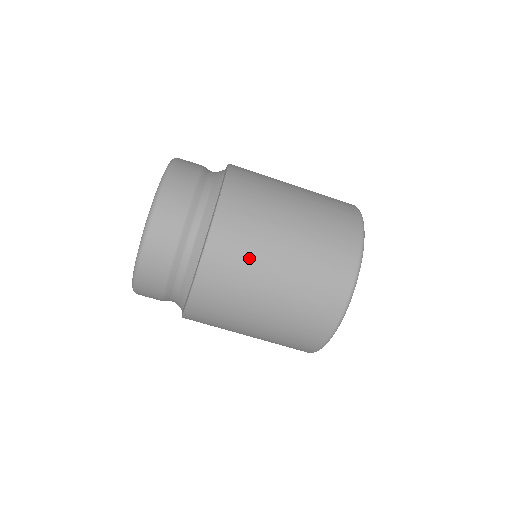
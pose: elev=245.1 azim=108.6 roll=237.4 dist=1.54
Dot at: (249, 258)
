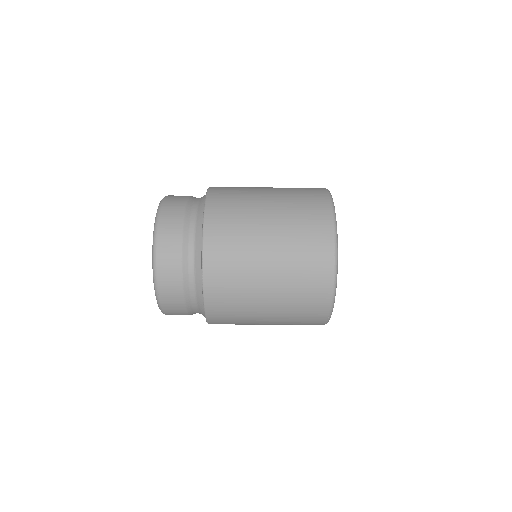
Dot at: (241, 318)
